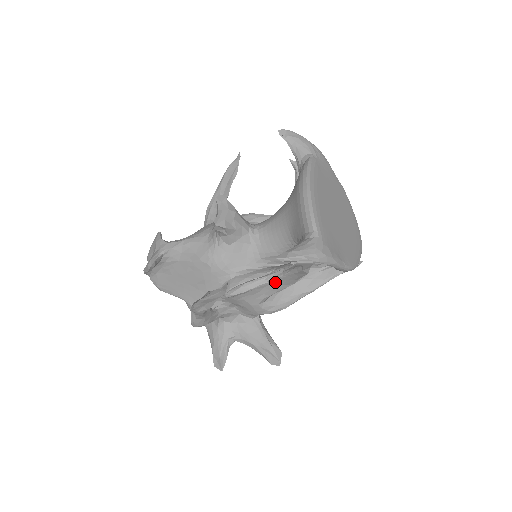
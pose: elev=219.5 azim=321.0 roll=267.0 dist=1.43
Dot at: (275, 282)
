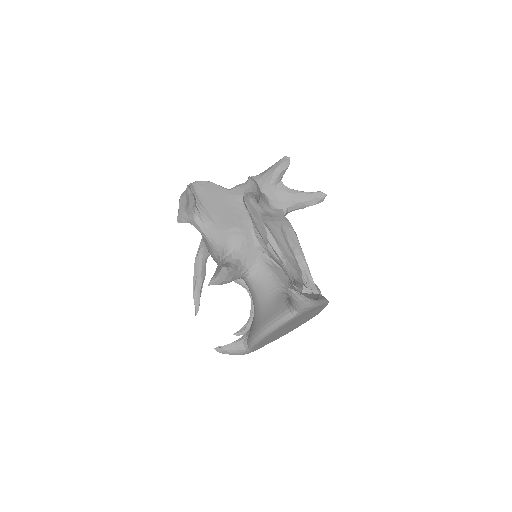
Dot at: occluded
